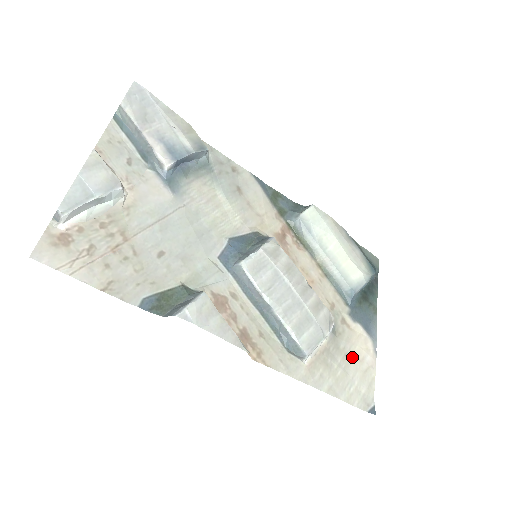
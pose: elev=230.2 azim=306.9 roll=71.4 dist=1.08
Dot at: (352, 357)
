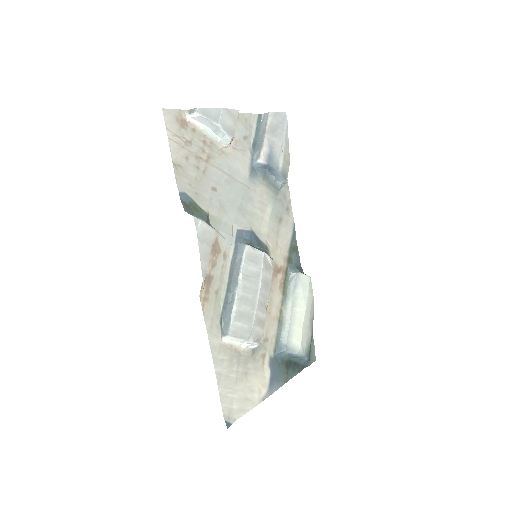
Dot at: (248, 380)
